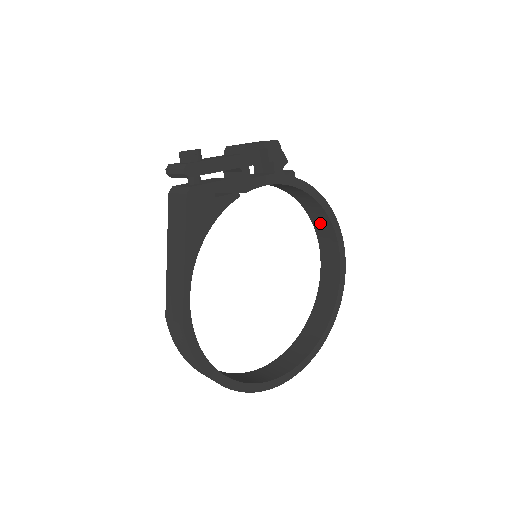
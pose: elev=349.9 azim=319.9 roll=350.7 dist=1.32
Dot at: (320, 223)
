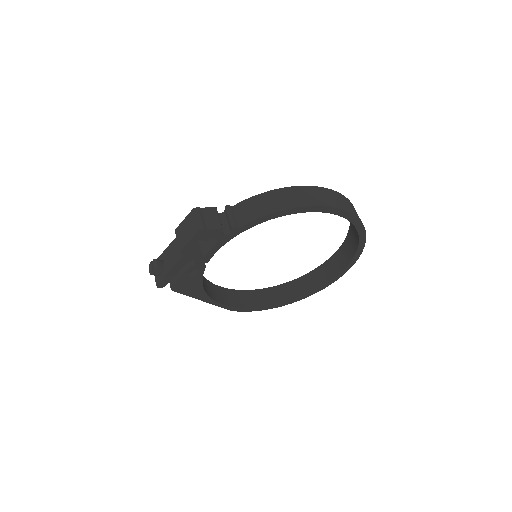
Dot at: occluded
